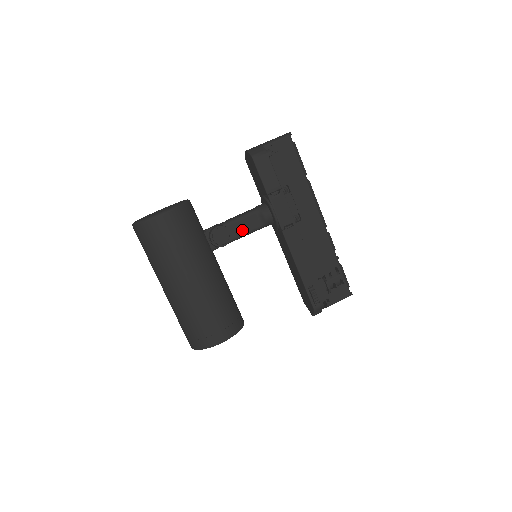
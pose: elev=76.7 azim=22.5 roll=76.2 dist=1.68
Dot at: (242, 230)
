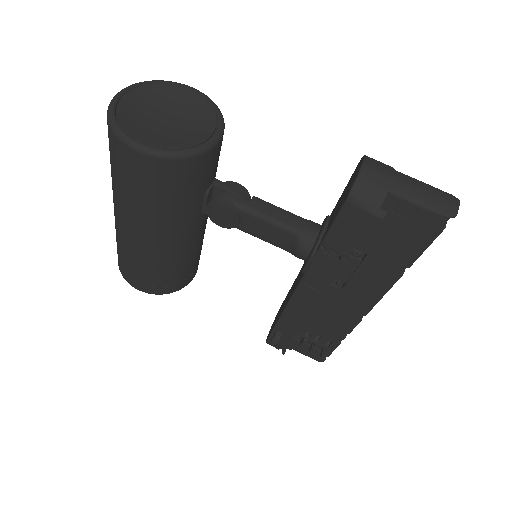
Dot at: (257, 232)
